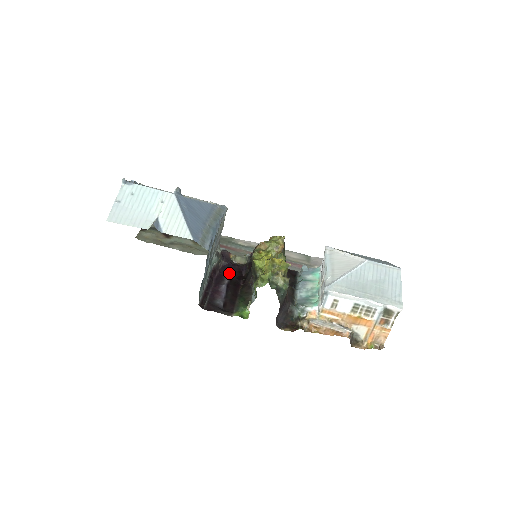
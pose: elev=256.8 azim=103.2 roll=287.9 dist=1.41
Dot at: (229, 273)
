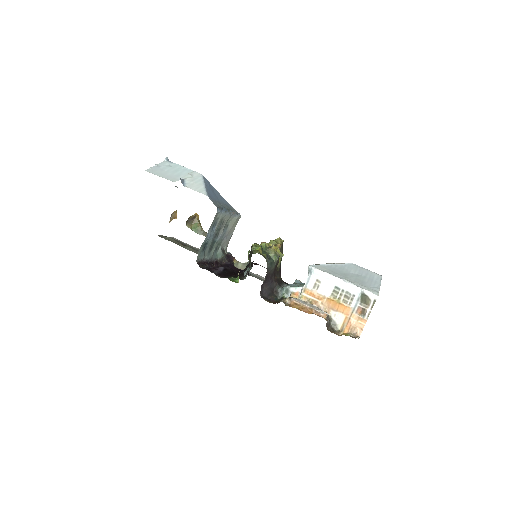
Dot at: (229, 268)
